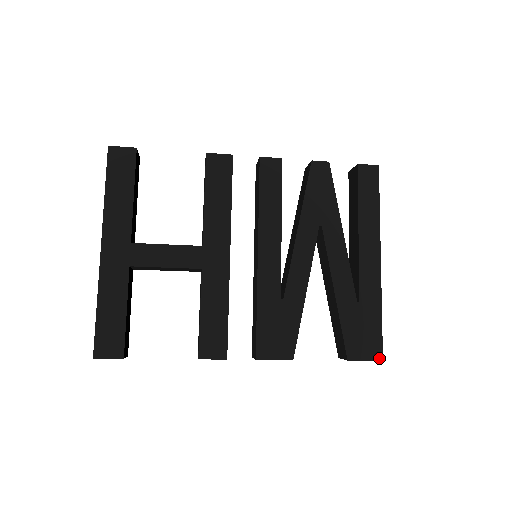
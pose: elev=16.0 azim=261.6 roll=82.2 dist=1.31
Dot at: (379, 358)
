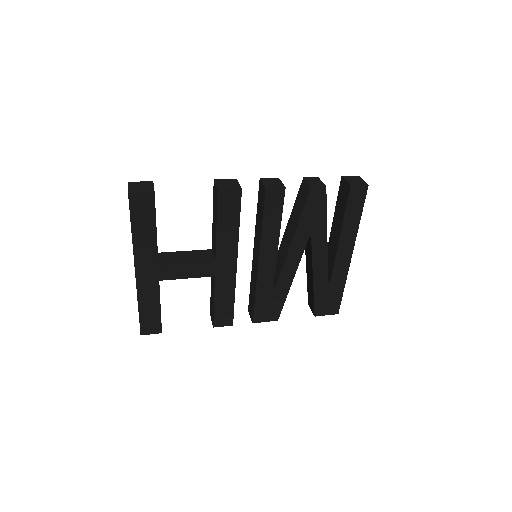
Dot at: (336, 313)
